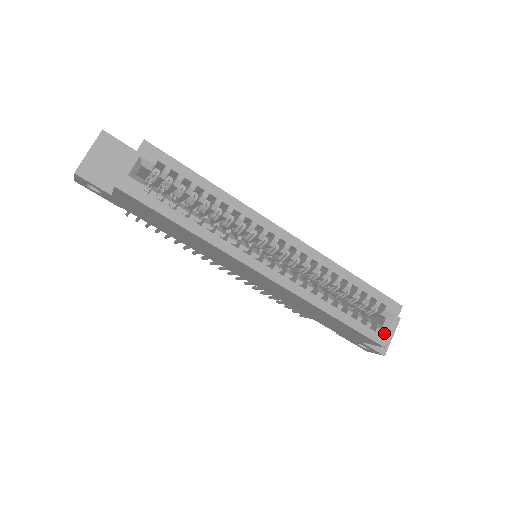
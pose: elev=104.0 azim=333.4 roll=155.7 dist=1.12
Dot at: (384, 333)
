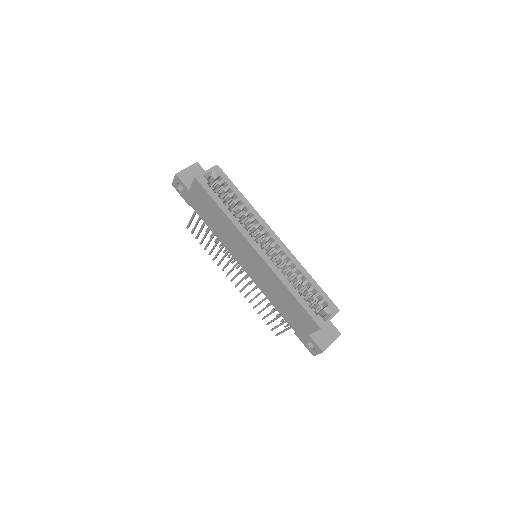
Dot at: (323, 320)
